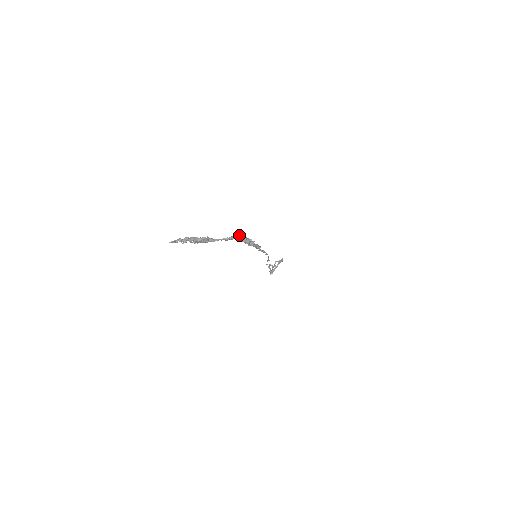
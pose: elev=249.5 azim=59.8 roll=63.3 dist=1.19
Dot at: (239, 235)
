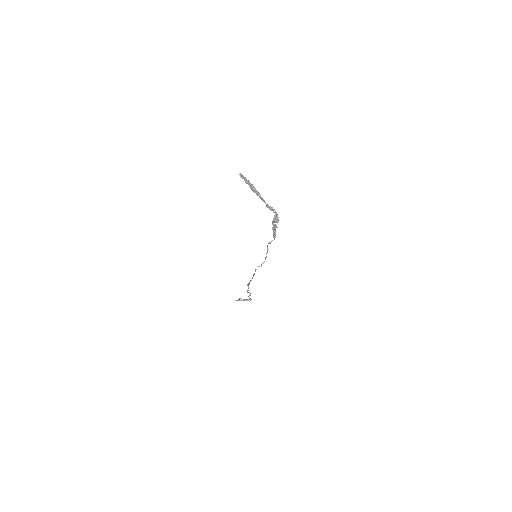
Dot at: occluded
